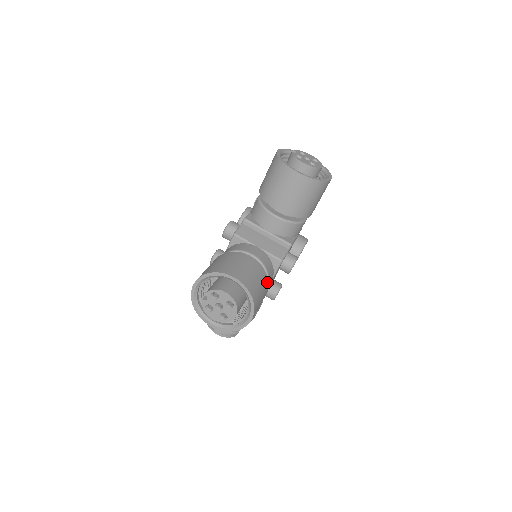
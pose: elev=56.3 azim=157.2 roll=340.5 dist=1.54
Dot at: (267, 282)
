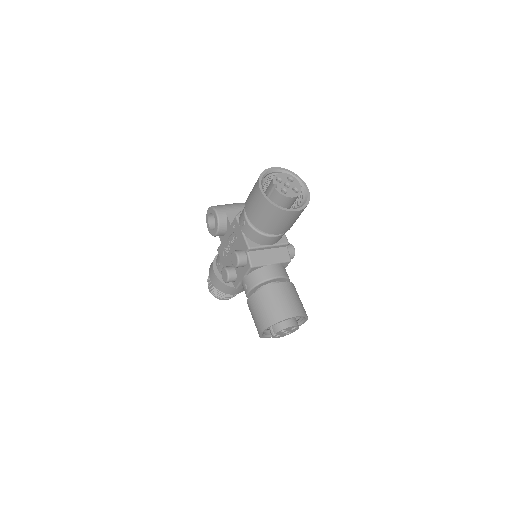
Dot at: occluded
